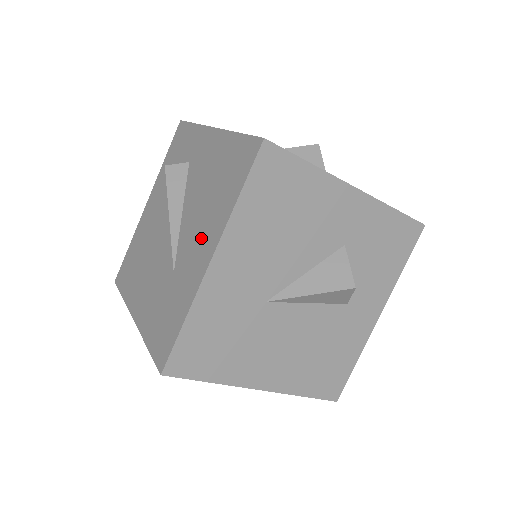
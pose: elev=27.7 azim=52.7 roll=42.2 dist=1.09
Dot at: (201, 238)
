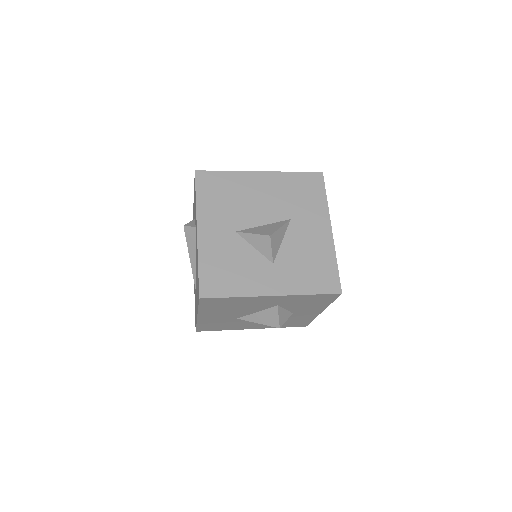
Dot at: occluded
